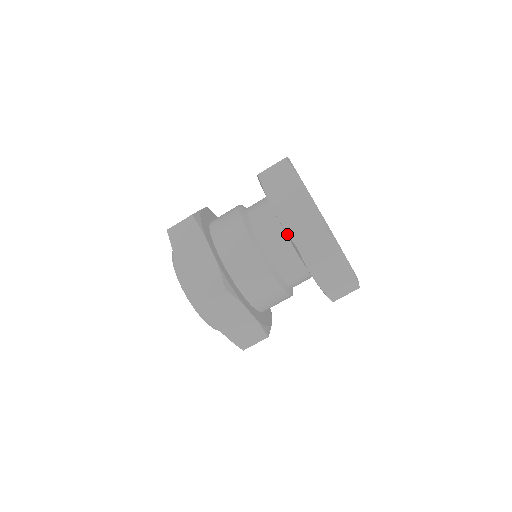
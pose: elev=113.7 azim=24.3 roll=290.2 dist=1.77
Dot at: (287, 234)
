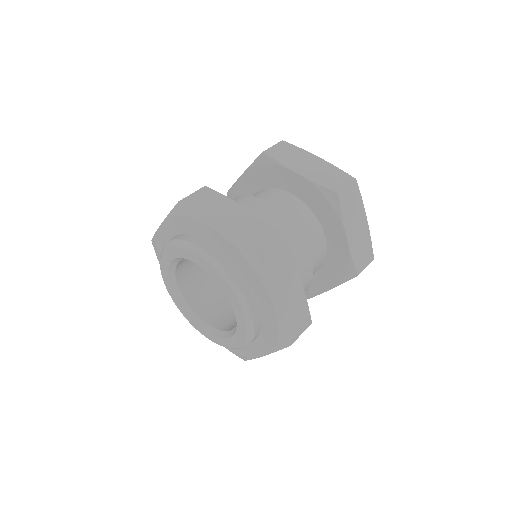
Dot at: (321, 186)
